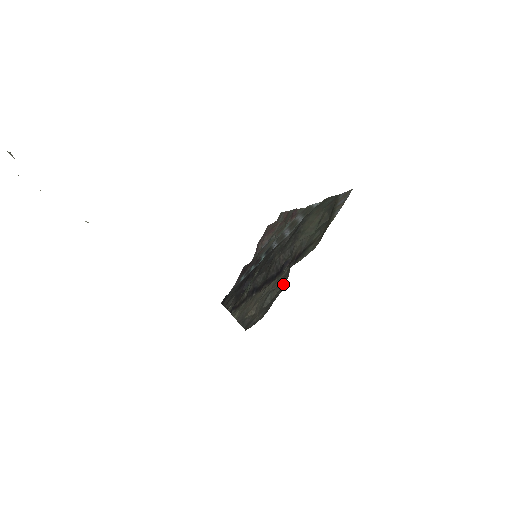
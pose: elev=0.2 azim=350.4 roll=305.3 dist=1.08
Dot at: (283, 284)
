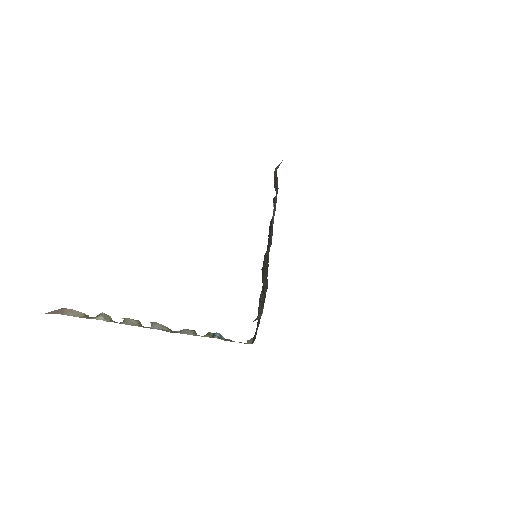
Dot at: occluded
